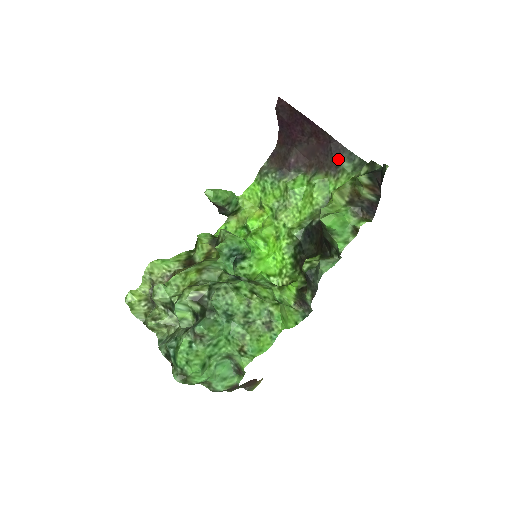
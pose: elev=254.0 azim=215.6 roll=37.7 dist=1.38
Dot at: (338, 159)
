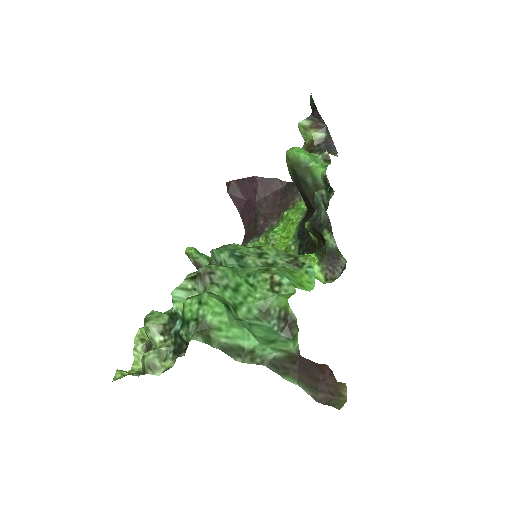
Dot at: (295, 189)
